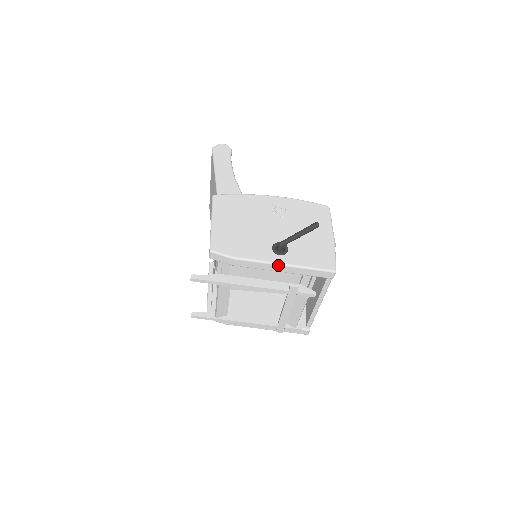
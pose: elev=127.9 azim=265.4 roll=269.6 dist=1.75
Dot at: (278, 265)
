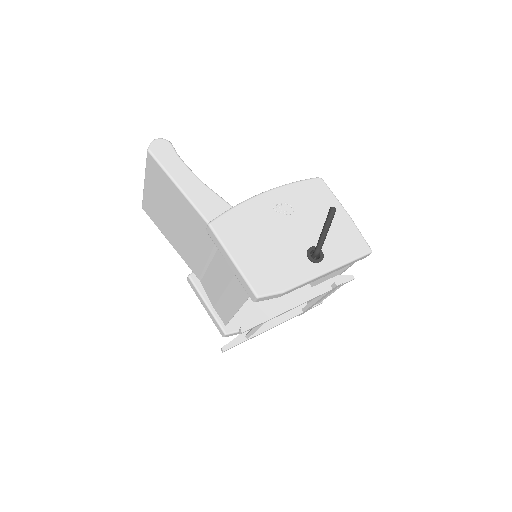
Dot at: (324, 274)
